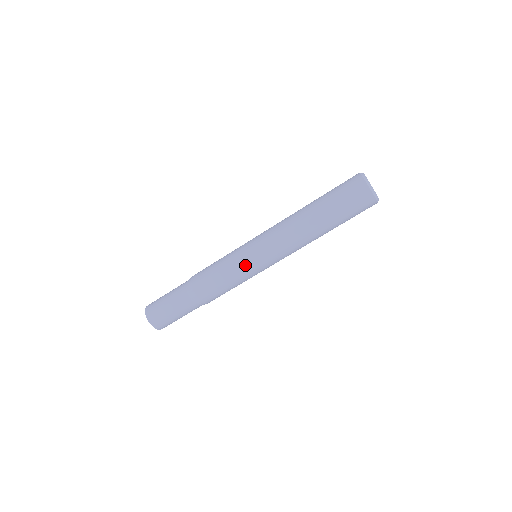
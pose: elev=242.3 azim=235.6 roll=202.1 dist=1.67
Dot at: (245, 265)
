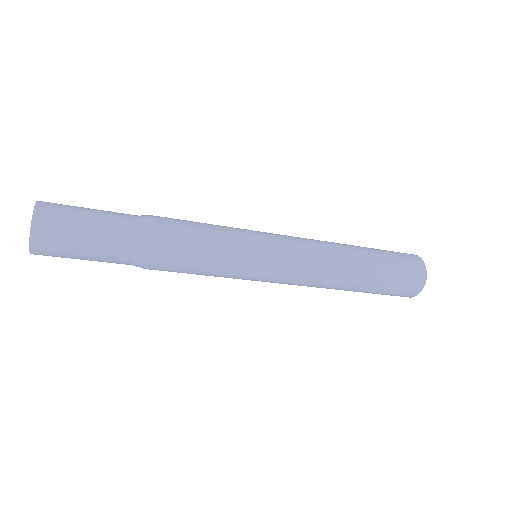
Dot at: occluded
